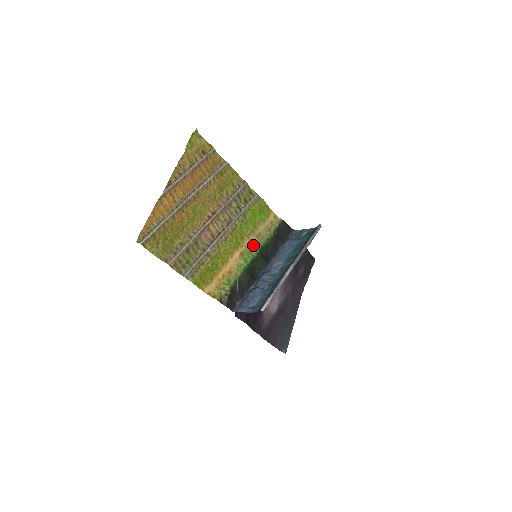
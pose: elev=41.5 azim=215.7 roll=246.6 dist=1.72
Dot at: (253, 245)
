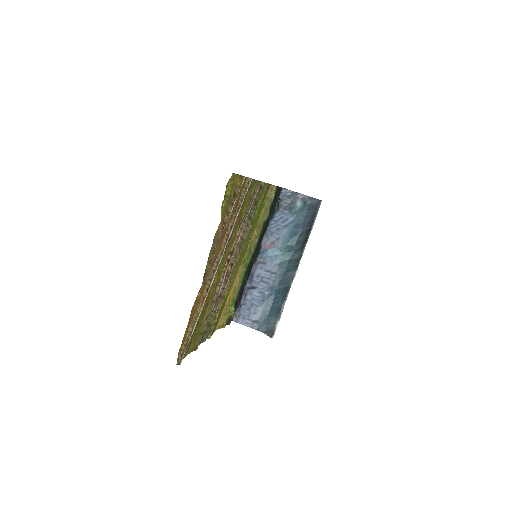
Dot at: (253, 242)
